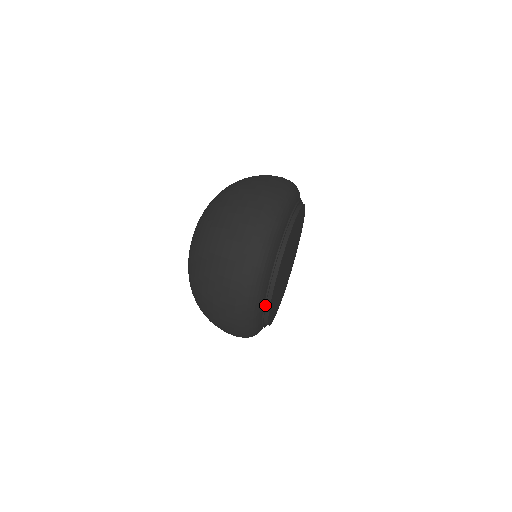
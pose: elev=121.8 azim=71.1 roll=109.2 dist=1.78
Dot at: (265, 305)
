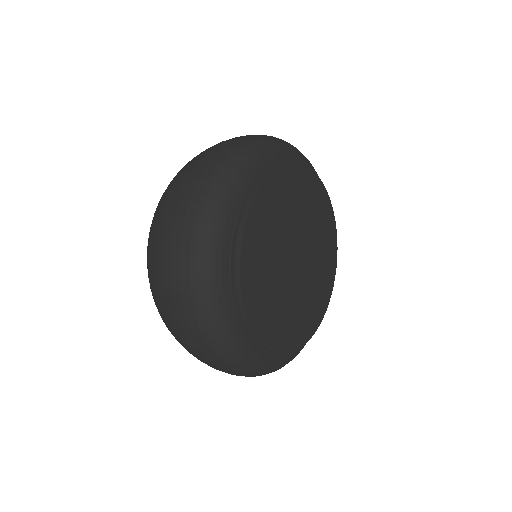
Dot at: (247, 195)
